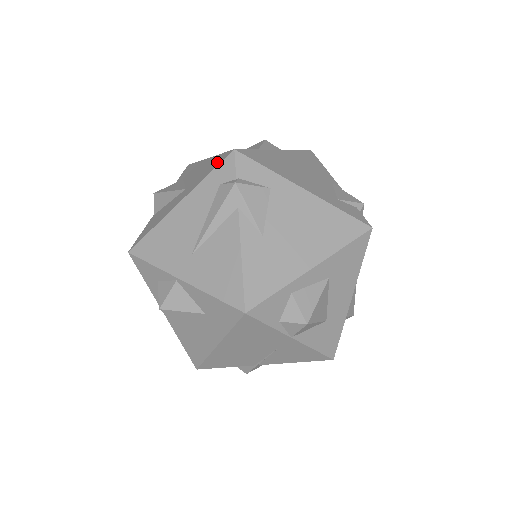
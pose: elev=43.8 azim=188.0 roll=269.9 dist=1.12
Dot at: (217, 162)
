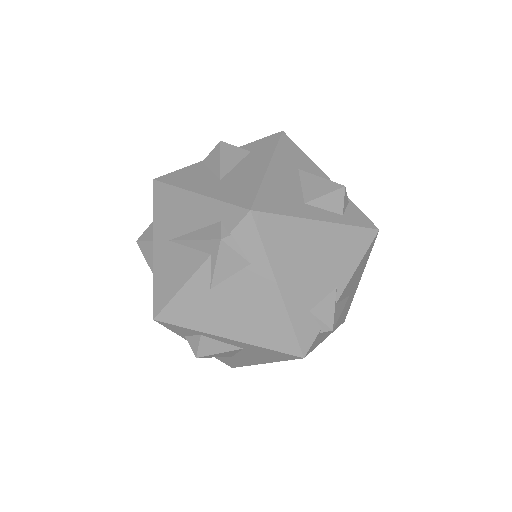
Dot at: (241, 198)
